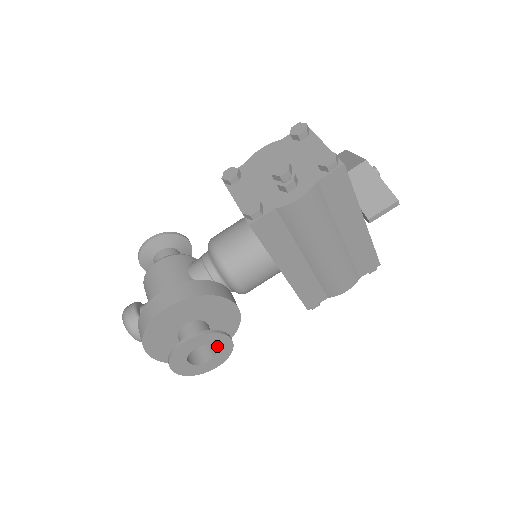
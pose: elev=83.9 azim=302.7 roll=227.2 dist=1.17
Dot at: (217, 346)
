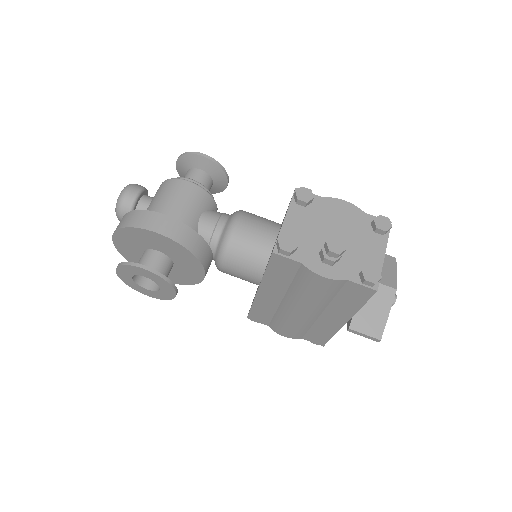
Dot at: (162, 289)
